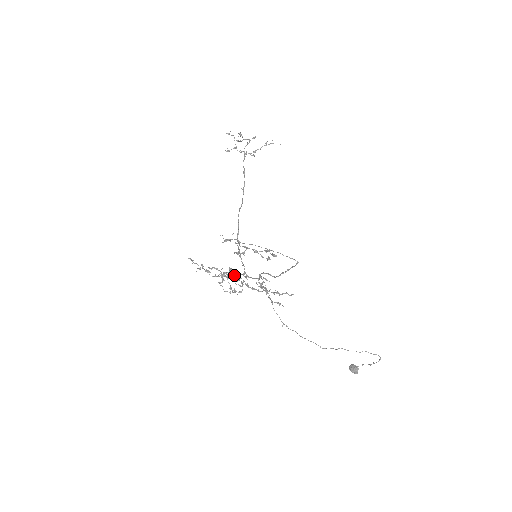
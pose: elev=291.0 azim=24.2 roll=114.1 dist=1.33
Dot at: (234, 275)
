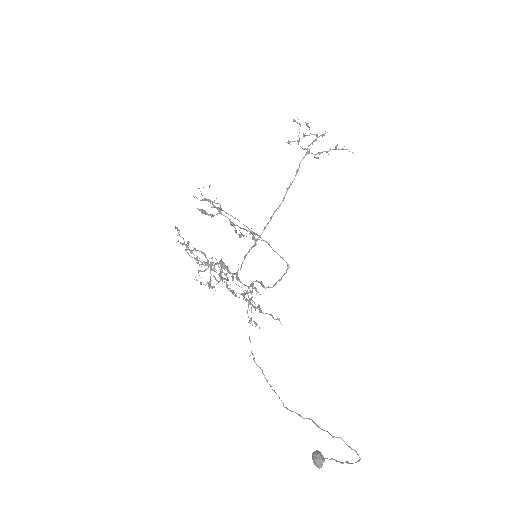
Dot at: (221, 269)
